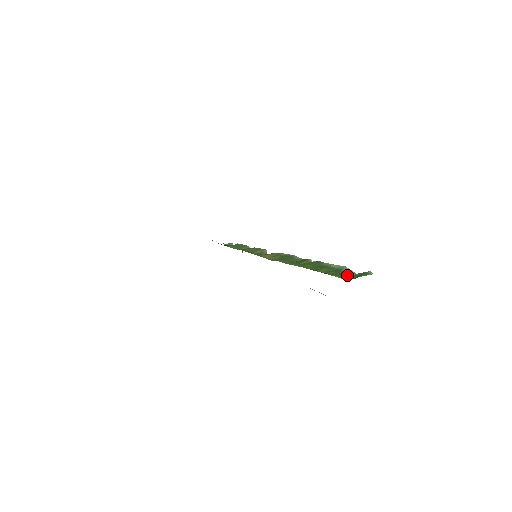
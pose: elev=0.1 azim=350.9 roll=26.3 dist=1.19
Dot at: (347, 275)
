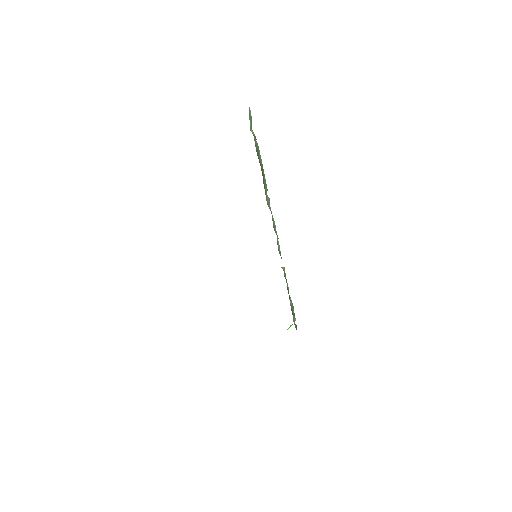
Dot at: occluded
